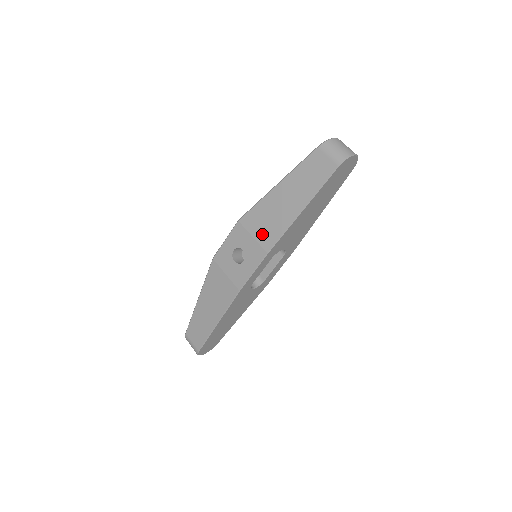
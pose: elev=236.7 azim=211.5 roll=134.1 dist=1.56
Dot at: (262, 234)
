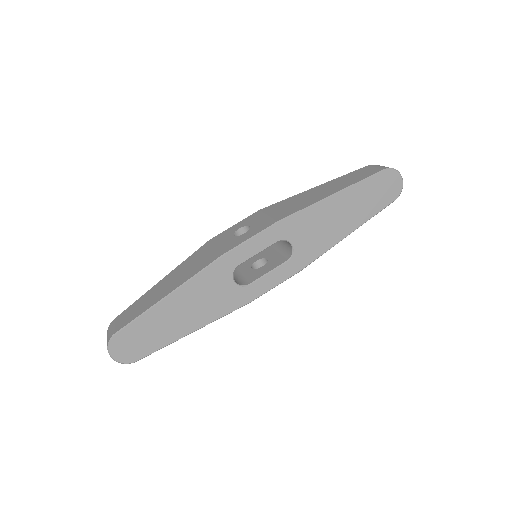
Dot at: (280, 212)
